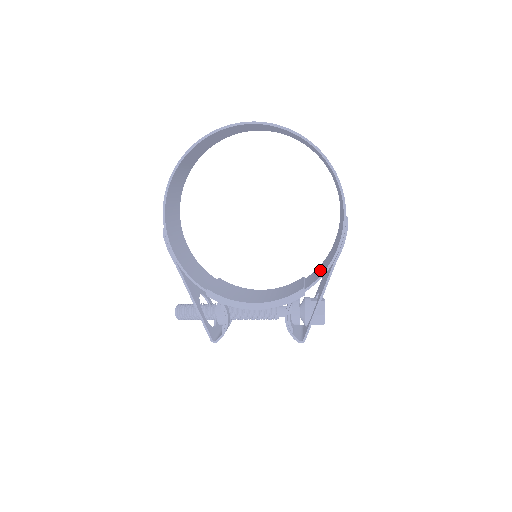
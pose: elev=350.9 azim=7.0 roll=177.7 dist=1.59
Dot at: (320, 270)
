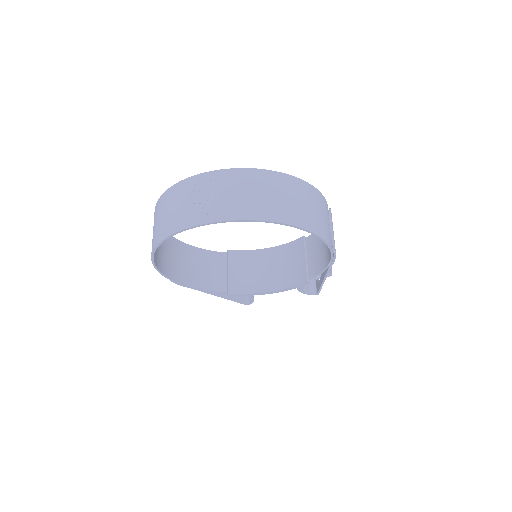
Dot at: (318, 253)
